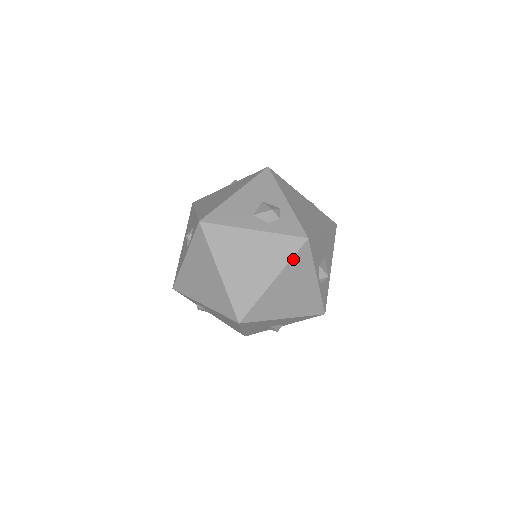
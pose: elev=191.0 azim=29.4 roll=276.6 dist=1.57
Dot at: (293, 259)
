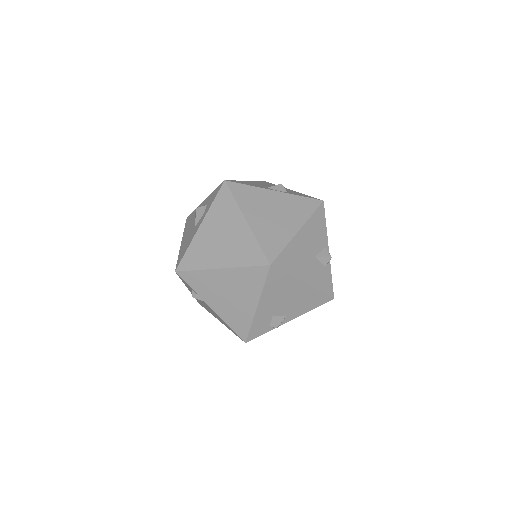
Dot at: (236, 198)
